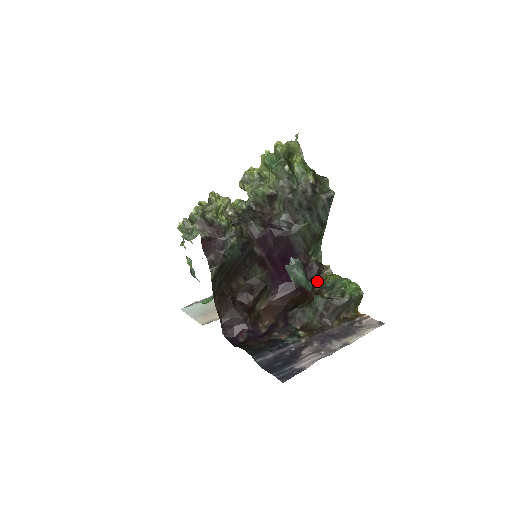
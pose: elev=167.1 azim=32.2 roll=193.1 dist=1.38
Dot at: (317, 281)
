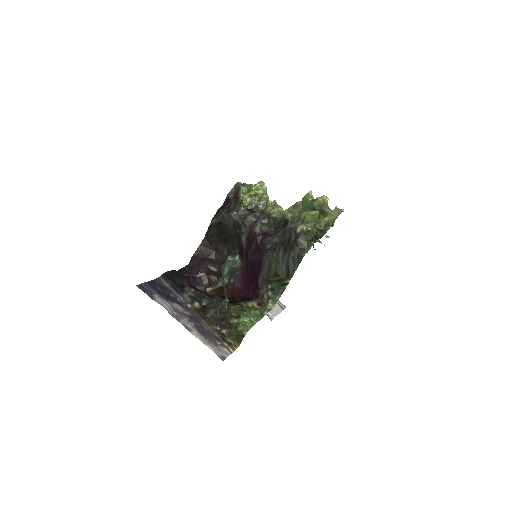
Dot at: (250, 303)
